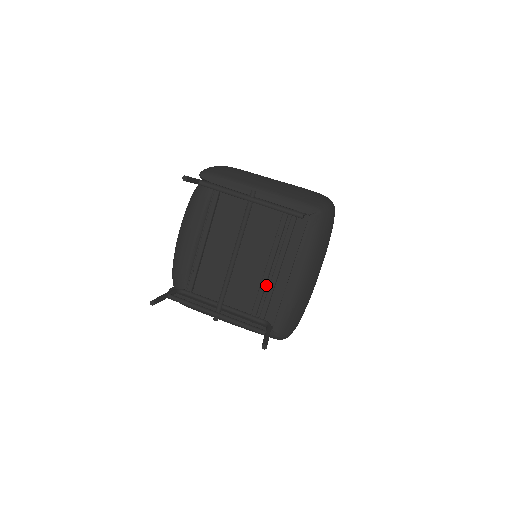
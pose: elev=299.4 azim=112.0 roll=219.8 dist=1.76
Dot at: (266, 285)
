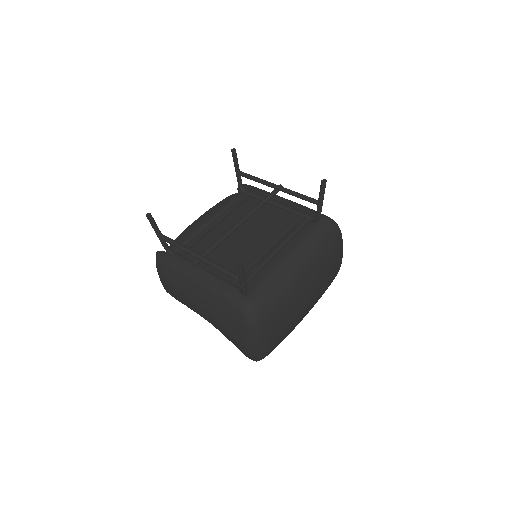
Dot at: (257, 264)
